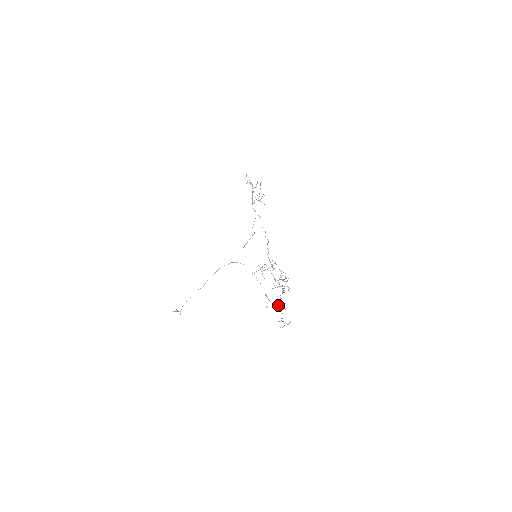
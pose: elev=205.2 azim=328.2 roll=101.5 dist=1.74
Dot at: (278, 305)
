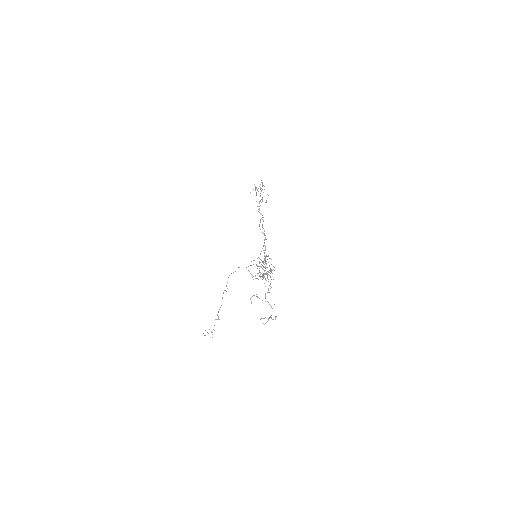
Dot at: occluded
